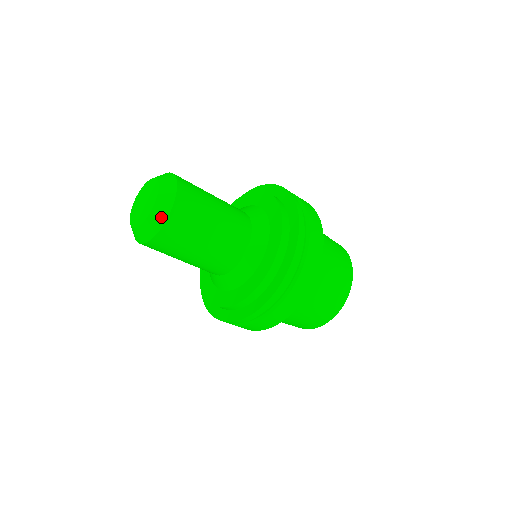
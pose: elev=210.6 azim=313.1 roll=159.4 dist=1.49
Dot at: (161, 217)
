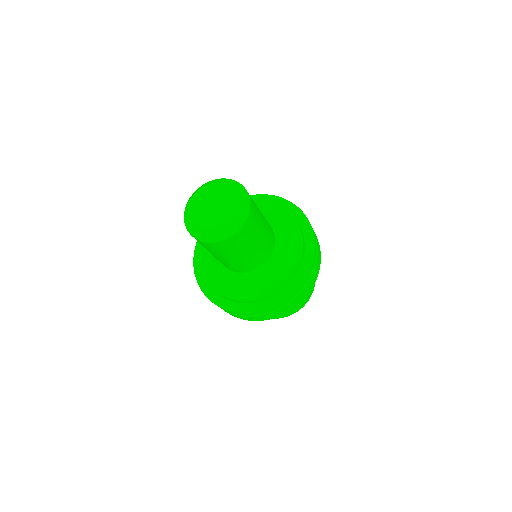
Dot at: (215, 237)
